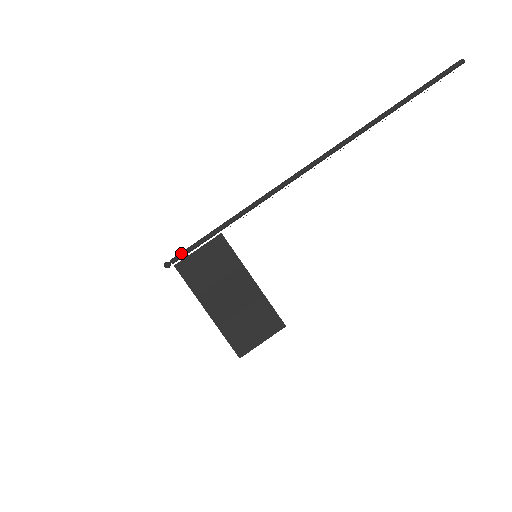
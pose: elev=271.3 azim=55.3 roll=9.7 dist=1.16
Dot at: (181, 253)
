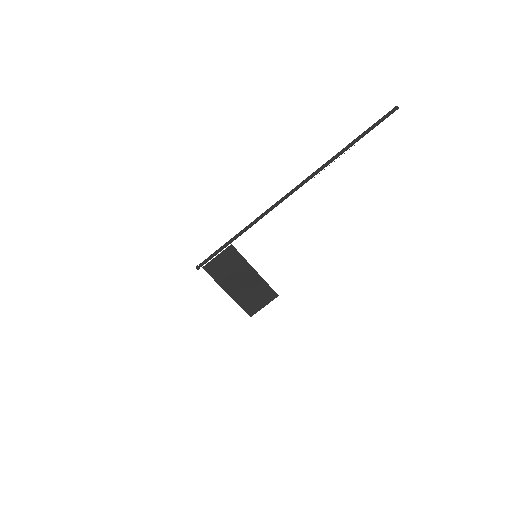
Dot at: (206, 260)
